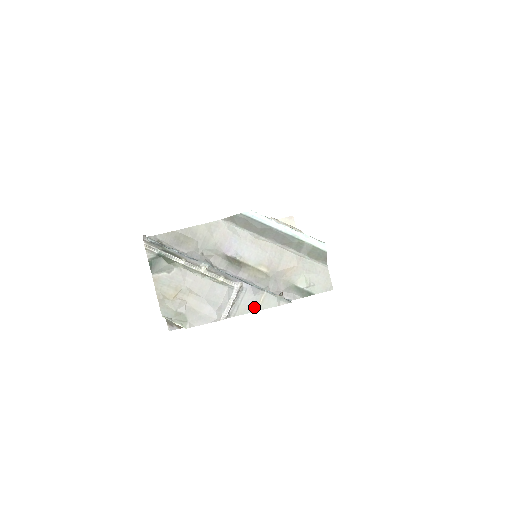
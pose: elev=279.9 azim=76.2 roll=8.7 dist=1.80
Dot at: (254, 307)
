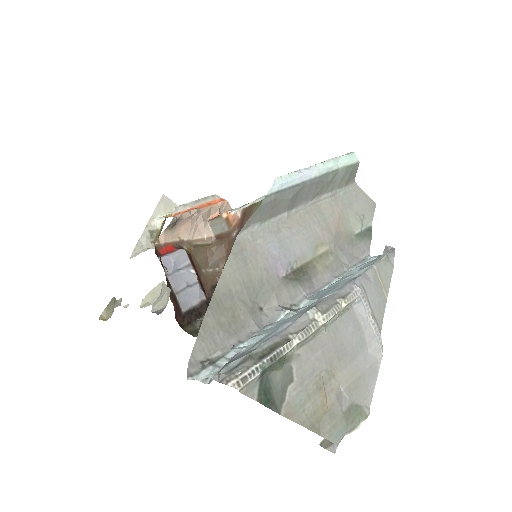
Dot at: (382, 297)
